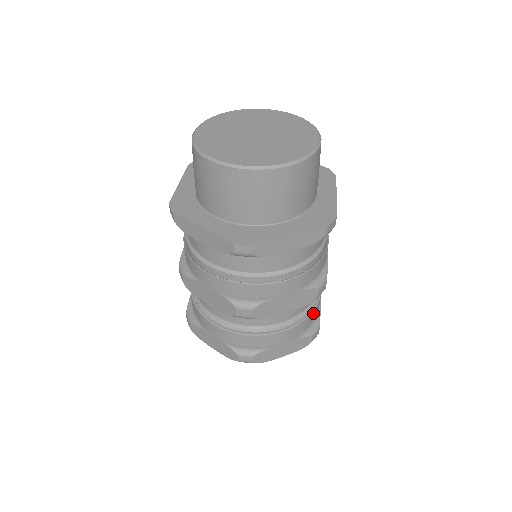
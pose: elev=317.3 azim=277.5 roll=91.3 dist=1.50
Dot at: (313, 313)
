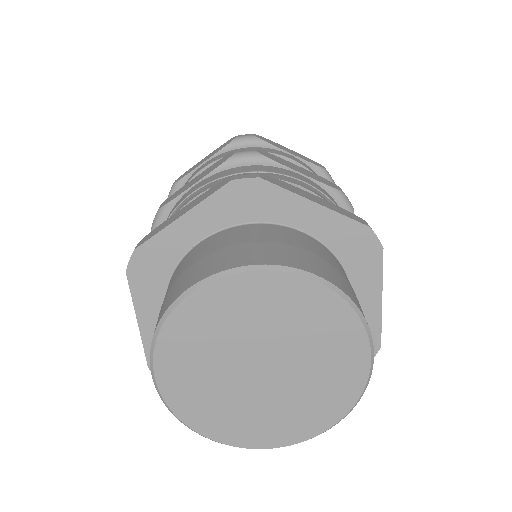
Dot at: occluded
